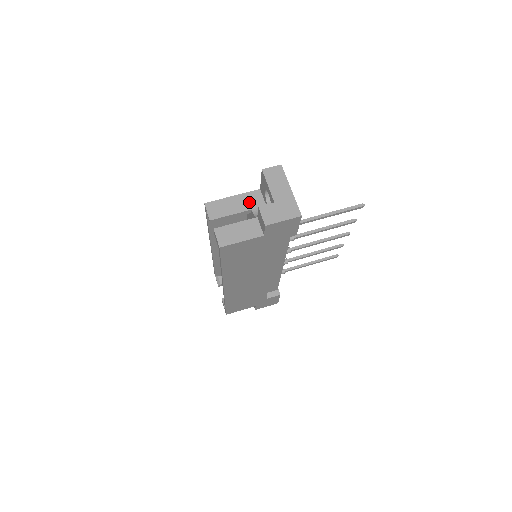
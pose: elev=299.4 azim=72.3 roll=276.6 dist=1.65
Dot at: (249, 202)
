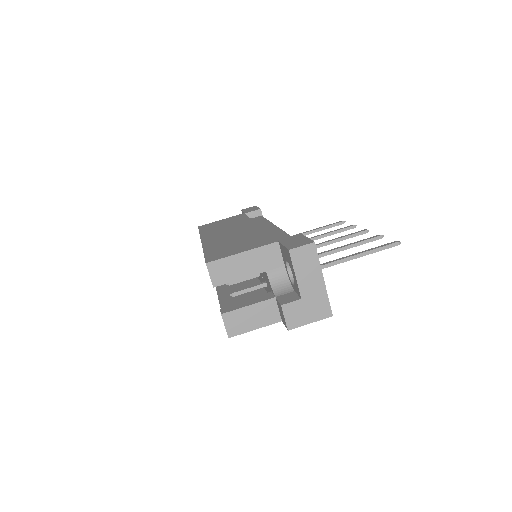
Dot at: (263, 261)
